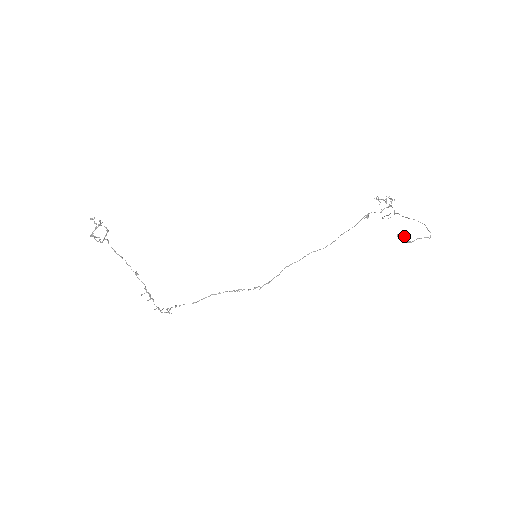
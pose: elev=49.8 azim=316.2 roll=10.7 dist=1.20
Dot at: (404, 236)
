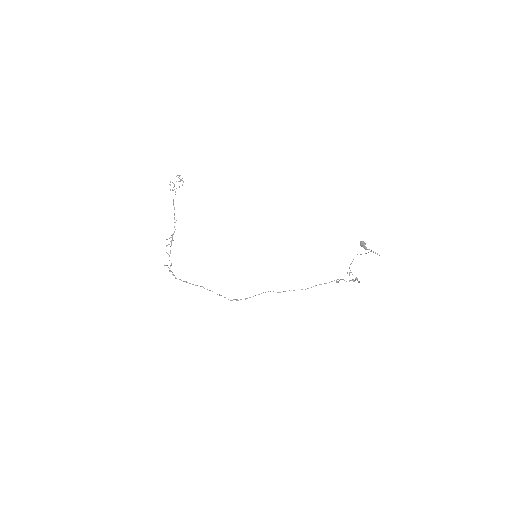
Dot at: (364, 242)
